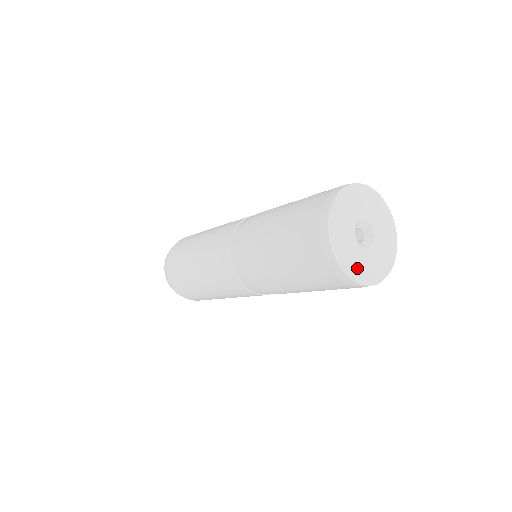
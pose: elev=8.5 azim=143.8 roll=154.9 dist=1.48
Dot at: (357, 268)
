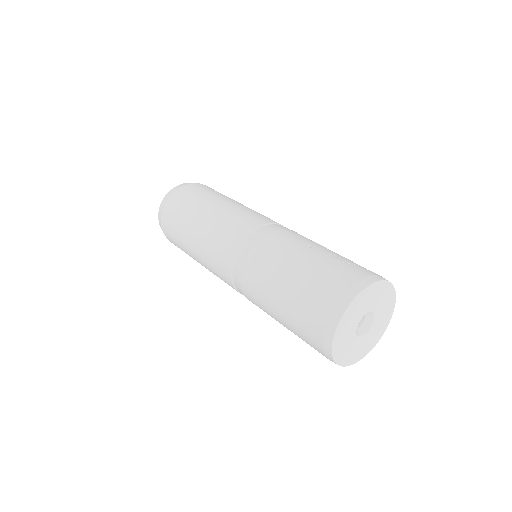
Dot at: (348, 355)
